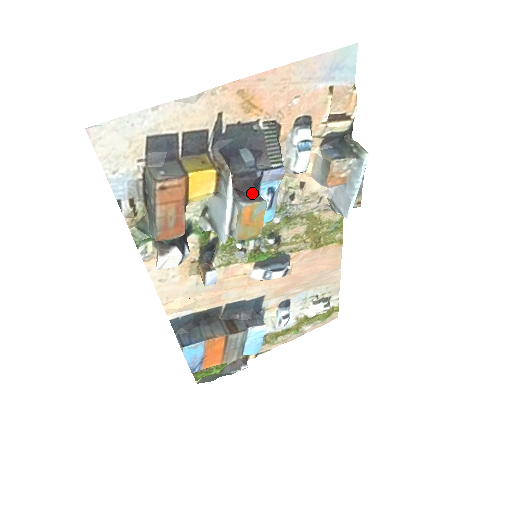
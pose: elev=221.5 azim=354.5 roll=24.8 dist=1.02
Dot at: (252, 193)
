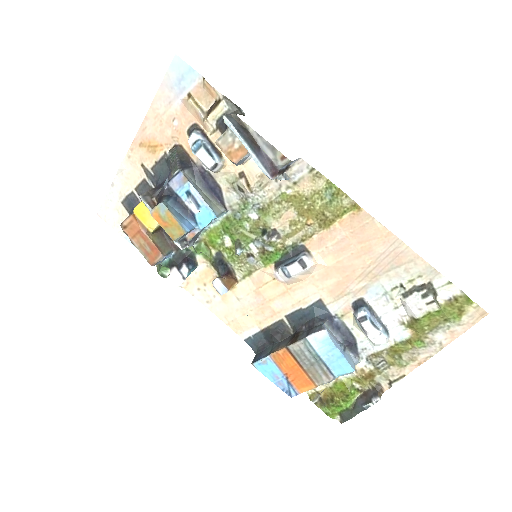
Dot at: occluded
